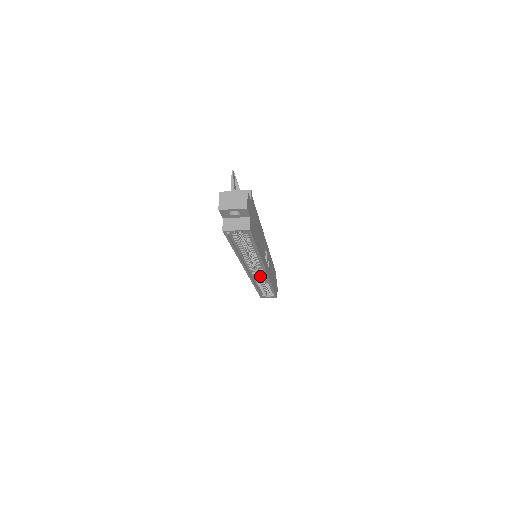
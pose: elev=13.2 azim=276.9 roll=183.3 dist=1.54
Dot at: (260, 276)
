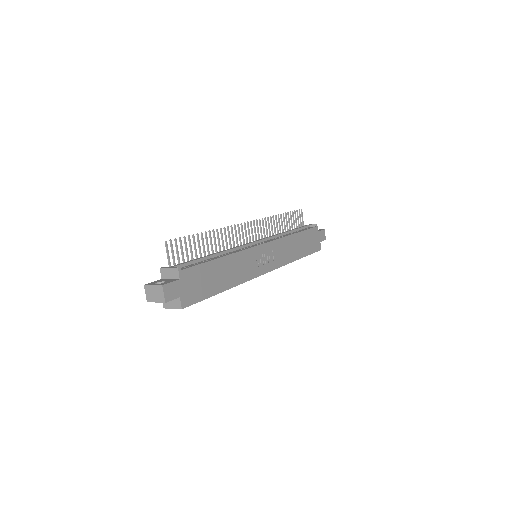
Dot at: occluded
